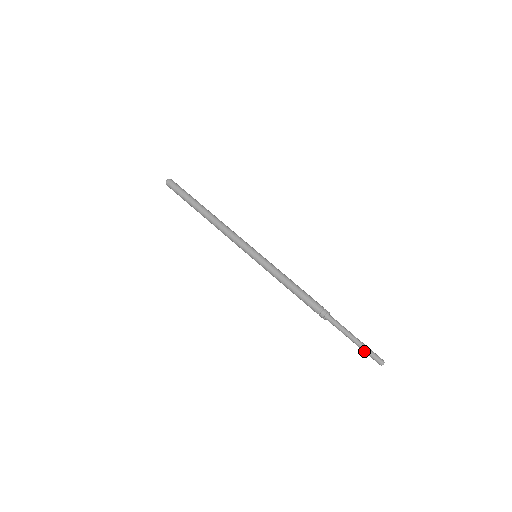
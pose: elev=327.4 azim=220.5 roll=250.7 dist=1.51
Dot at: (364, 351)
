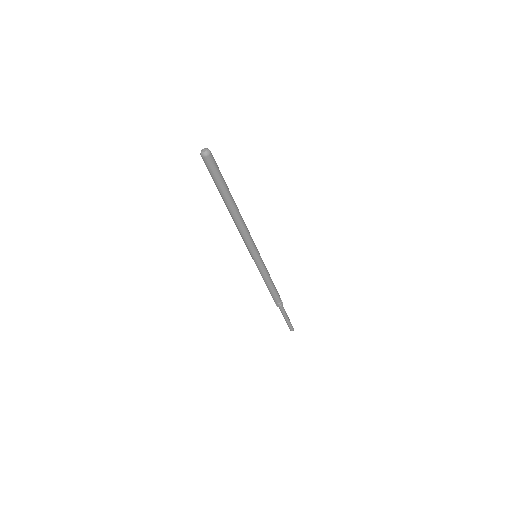
Dot at: (287, 324)
